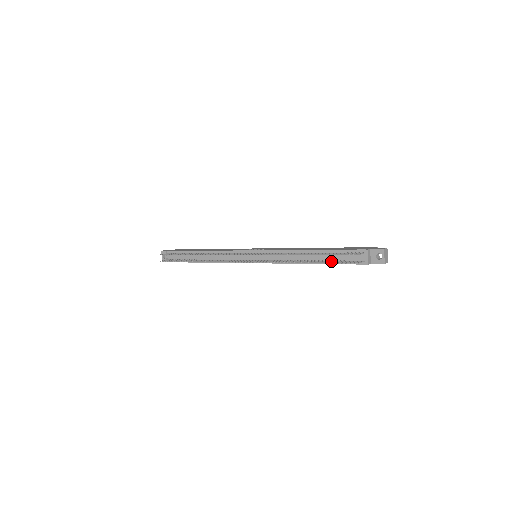
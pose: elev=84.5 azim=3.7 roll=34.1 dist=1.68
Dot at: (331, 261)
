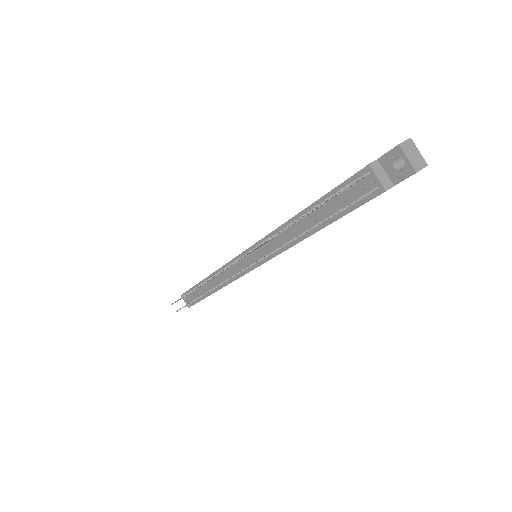
Dot at: occluded
